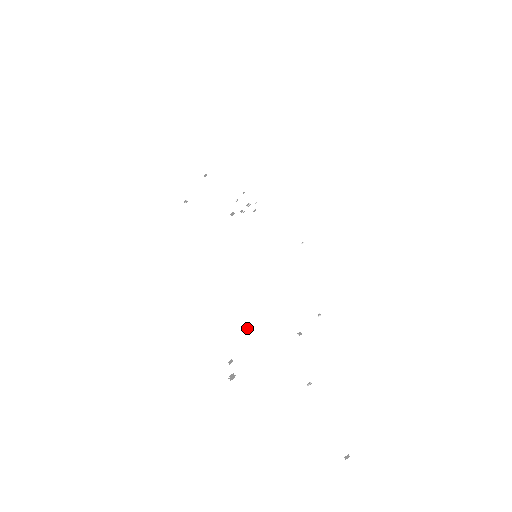
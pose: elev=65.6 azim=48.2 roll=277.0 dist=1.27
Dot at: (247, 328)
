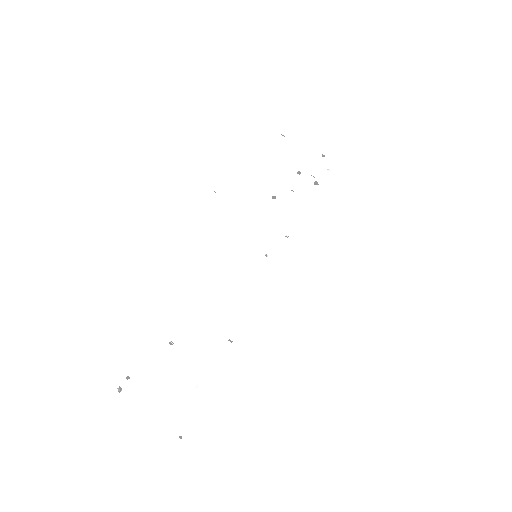
Dot at: (172, 344)
